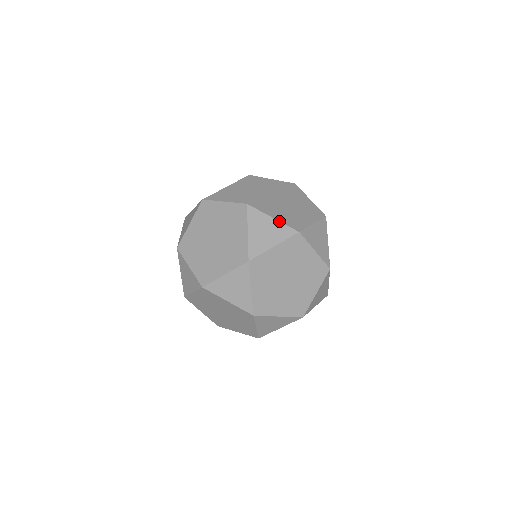
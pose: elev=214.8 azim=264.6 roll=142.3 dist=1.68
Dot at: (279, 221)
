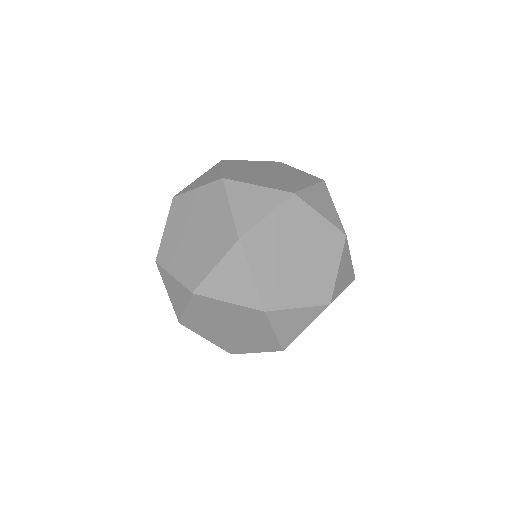
Dot at: occluded
